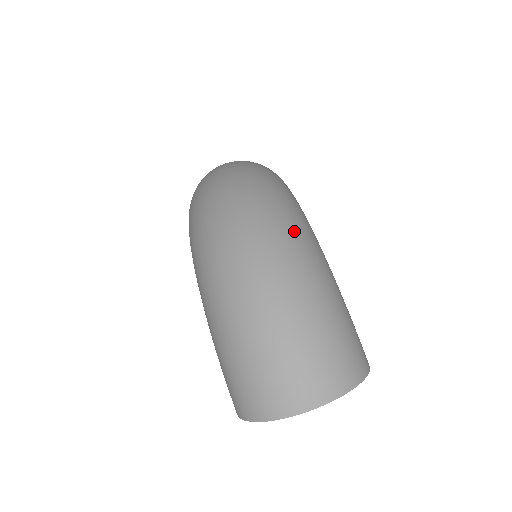
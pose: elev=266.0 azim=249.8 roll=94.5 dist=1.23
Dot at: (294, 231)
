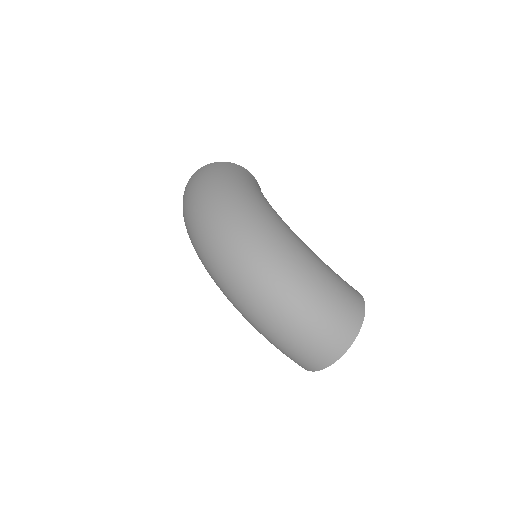
Dot at: (275, 252)
